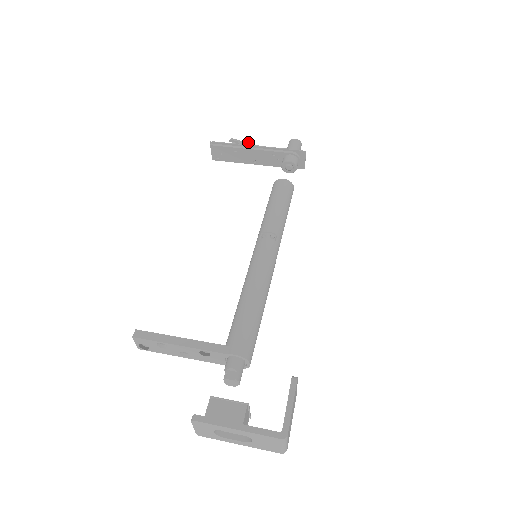
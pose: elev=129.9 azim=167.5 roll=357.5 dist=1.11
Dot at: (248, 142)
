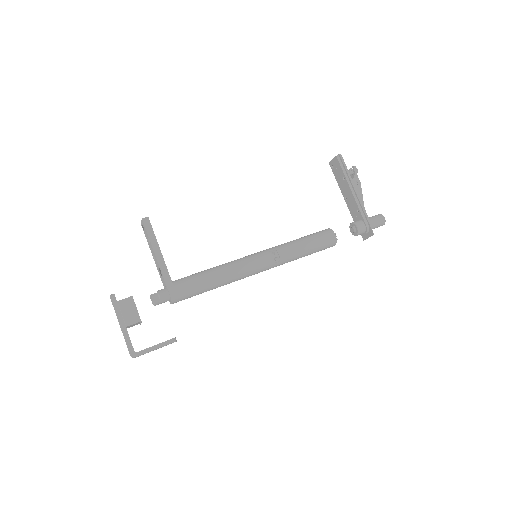
Dot at: (359, 182)
